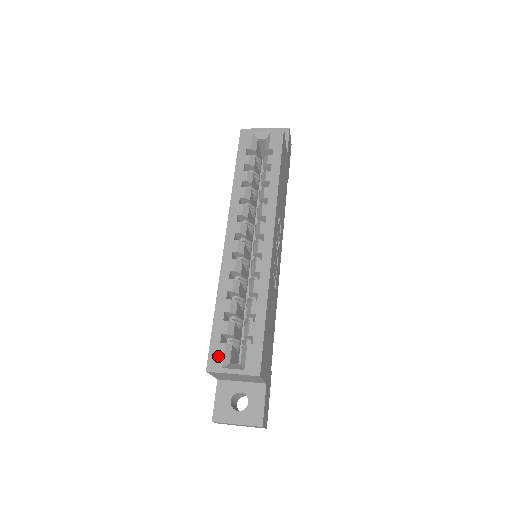
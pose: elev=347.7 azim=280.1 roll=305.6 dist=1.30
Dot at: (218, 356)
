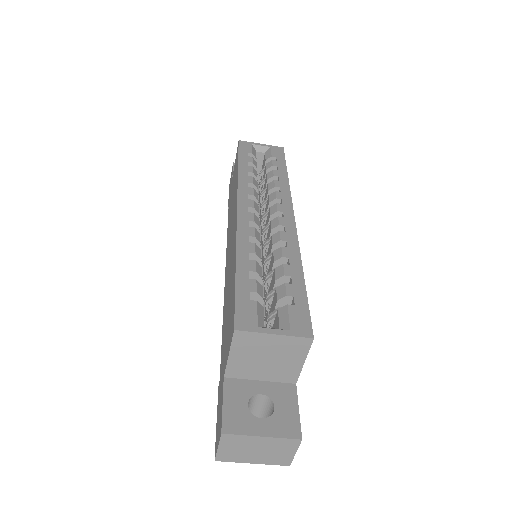
Dot at: (249, 314)
